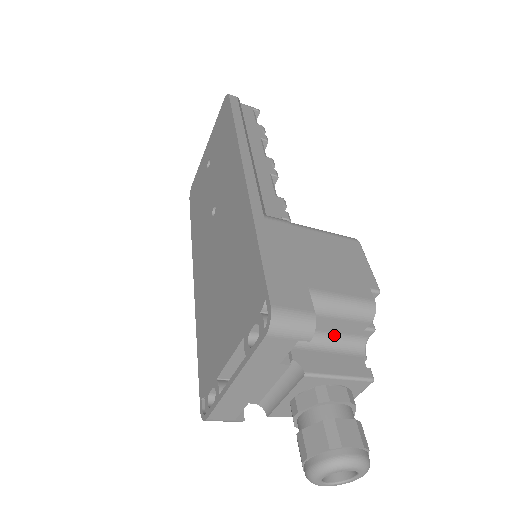
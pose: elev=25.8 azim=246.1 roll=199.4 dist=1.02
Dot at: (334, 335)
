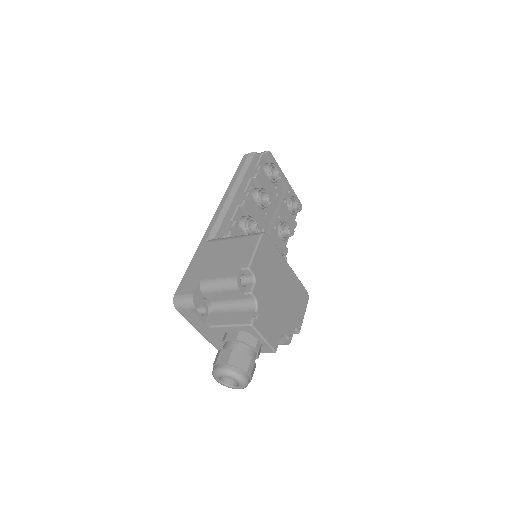
Dot at: (233, 301)
